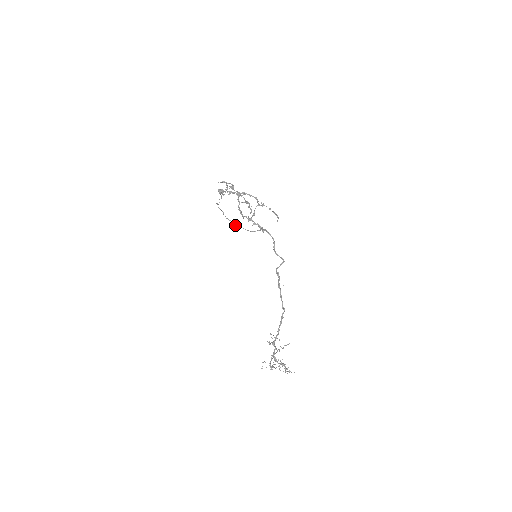
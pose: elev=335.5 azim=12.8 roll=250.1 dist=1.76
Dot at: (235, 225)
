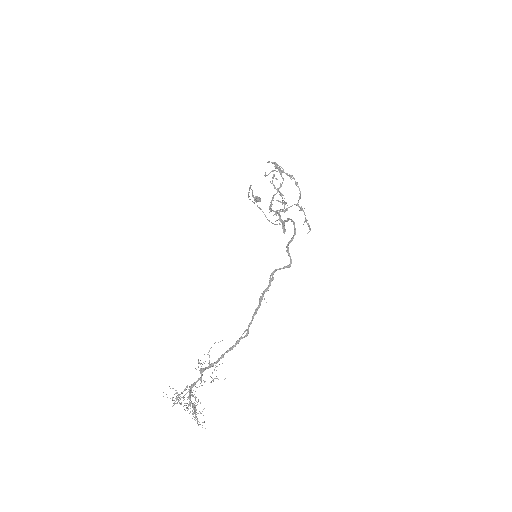
Dot at: occluded
